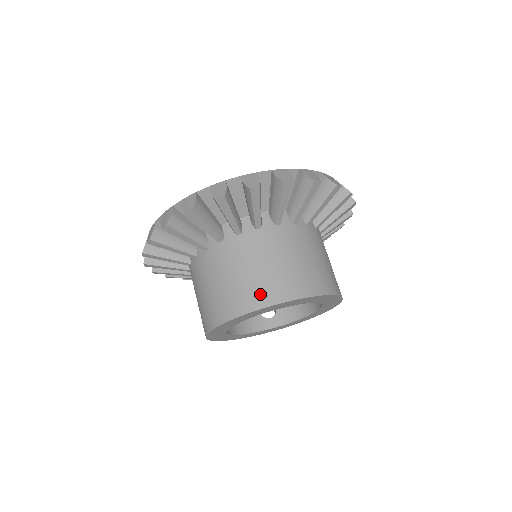
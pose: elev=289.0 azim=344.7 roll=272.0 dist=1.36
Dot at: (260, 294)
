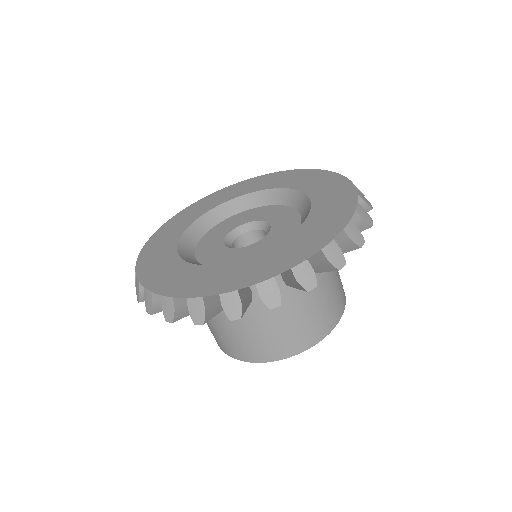
Dot at: (215, 339)
